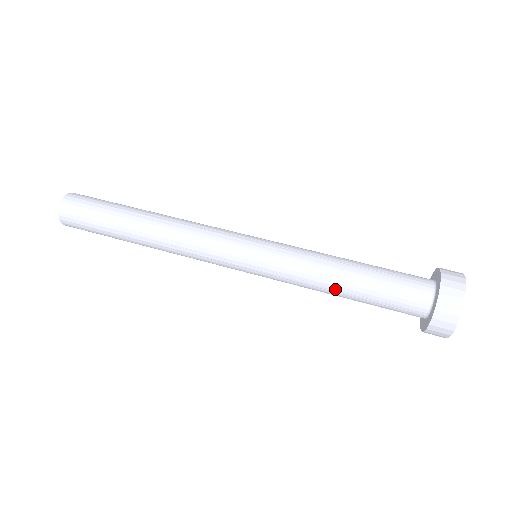
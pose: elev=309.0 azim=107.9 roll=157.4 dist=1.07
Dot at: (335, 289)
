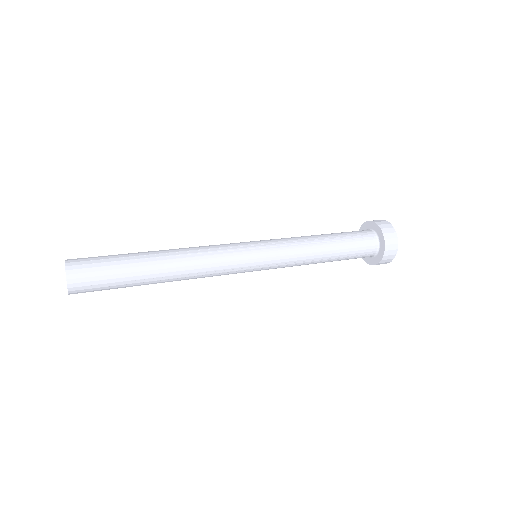
Dot at: (321, 260)
